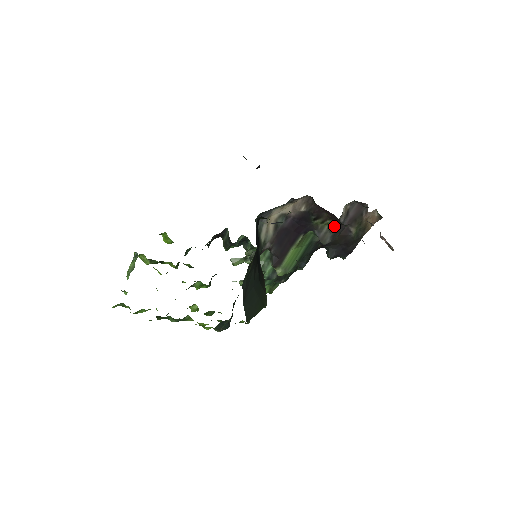
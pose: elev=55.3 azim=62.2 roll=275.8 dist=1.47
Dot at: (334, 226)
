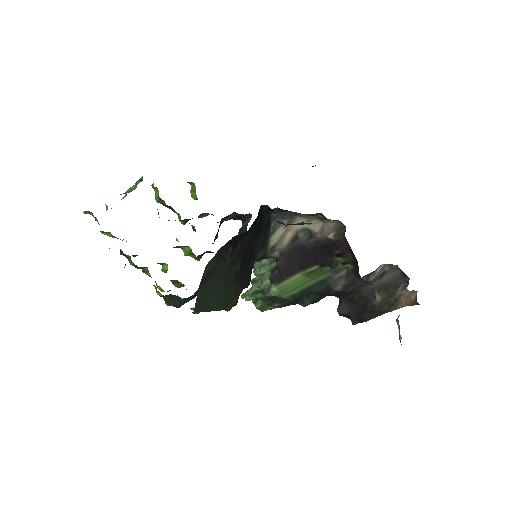
Dot at: (353, 275)
